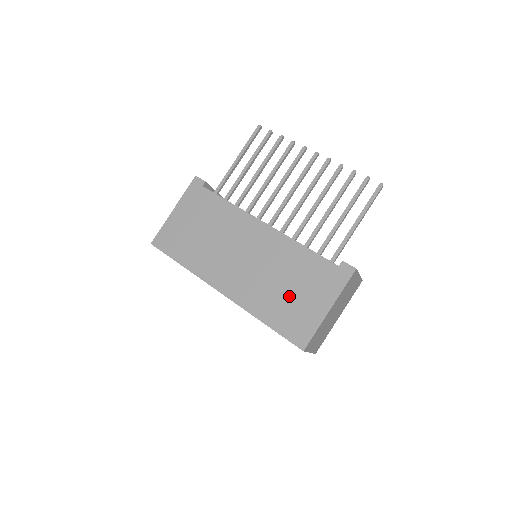
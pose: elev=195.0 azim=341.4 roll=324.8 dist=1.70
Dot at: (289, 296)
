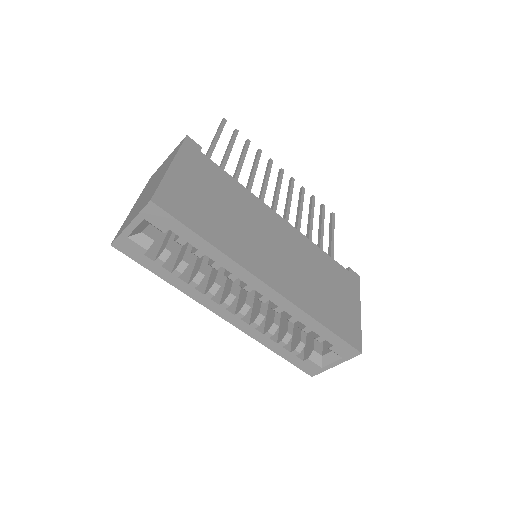
Dot at: (330, 296)
